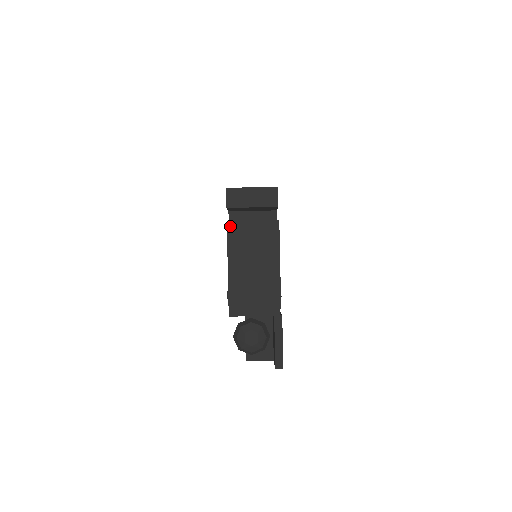
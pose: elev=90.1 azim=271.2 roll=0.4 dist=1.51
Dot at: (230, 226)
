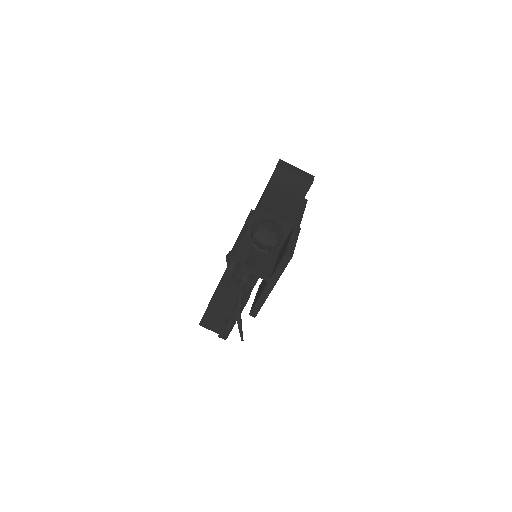
Dot at: occluded
